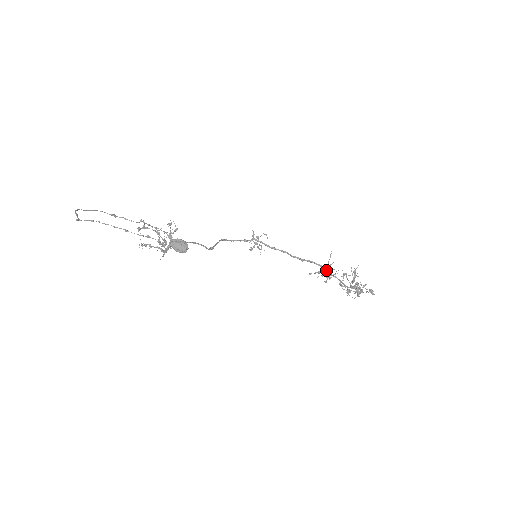
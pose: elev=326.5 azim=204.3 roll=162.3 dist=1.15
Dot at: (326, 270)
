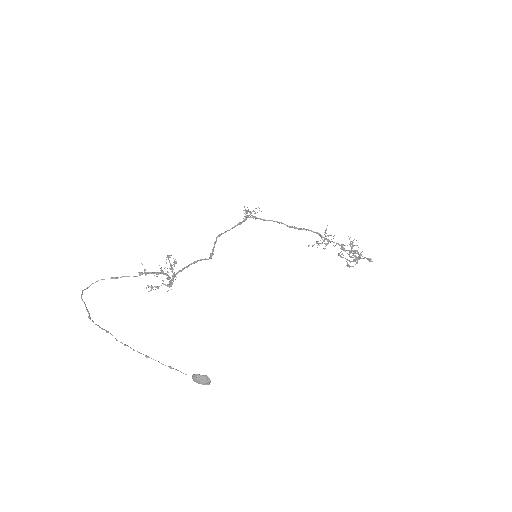
Dot at: (324, 239)
